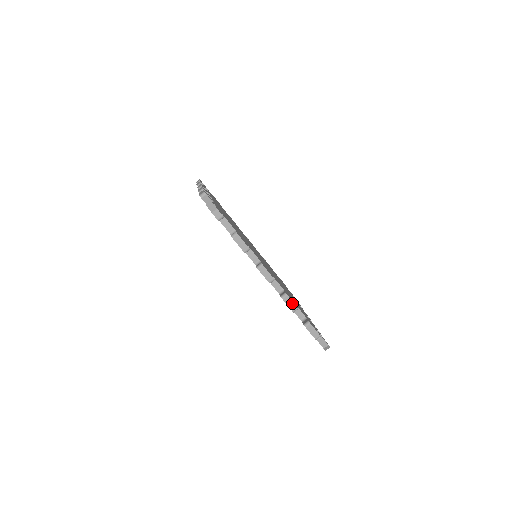
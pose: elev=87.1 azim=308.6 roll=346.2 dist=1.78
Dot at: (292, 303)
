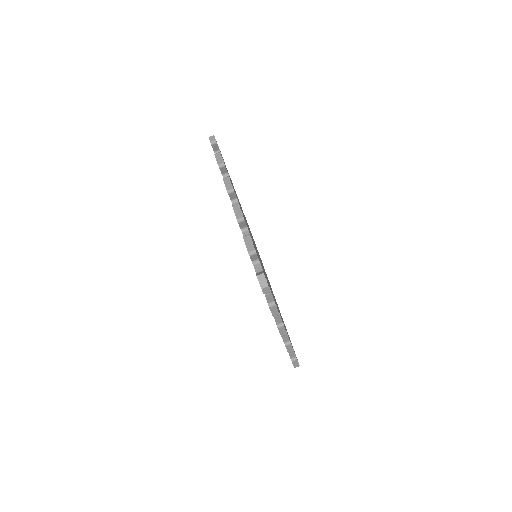
Dot at: (291, 349)
